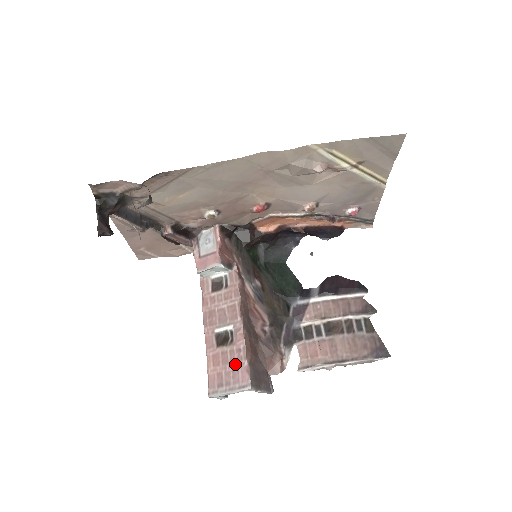
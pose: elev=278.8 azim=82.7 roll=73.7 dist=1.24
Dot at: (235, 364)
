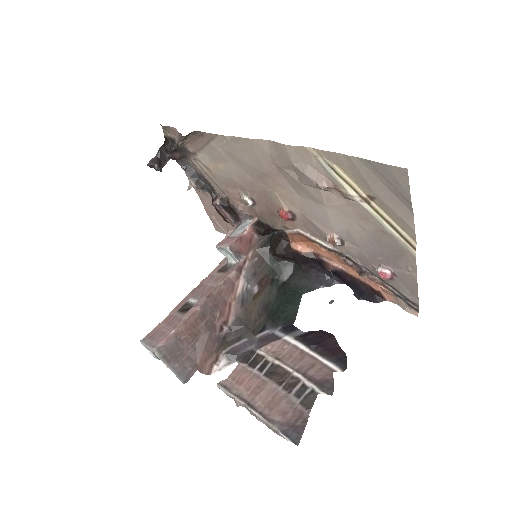
Dot at: (169, 328)
